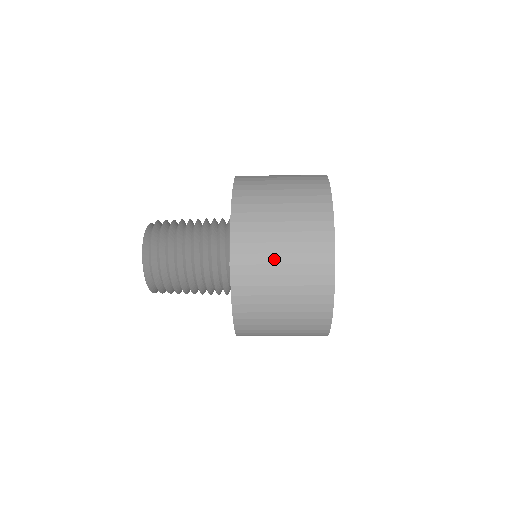
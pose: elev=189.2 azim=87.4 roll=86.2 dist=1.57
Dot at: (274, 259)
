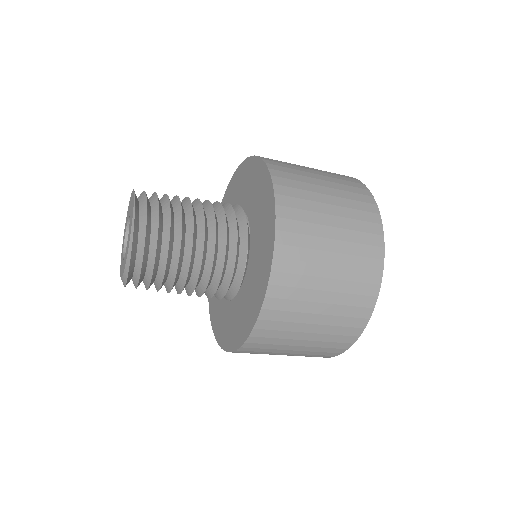
Dot at: (311, 175)
